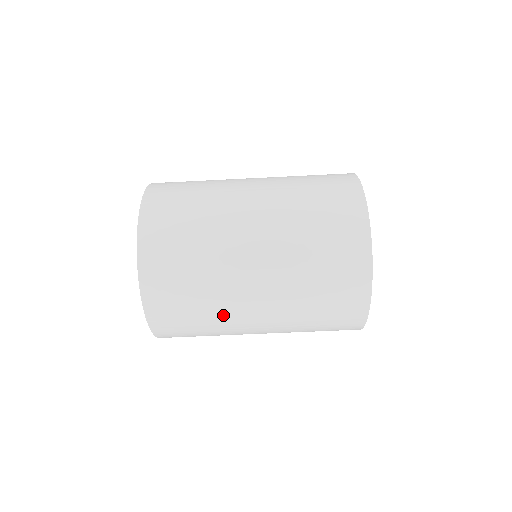
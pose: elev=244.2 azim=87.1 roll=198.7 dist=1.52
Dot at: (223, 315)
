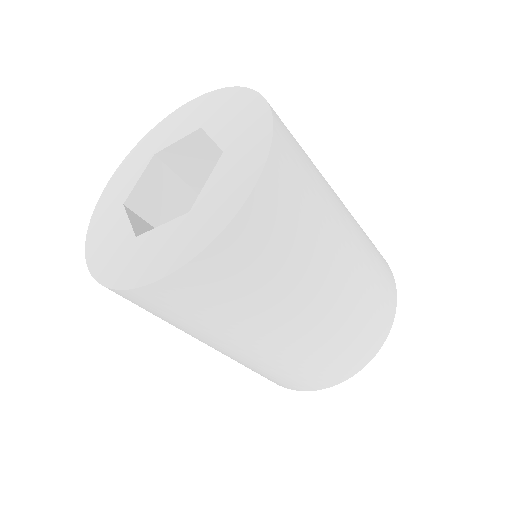
Dot at: occluded
